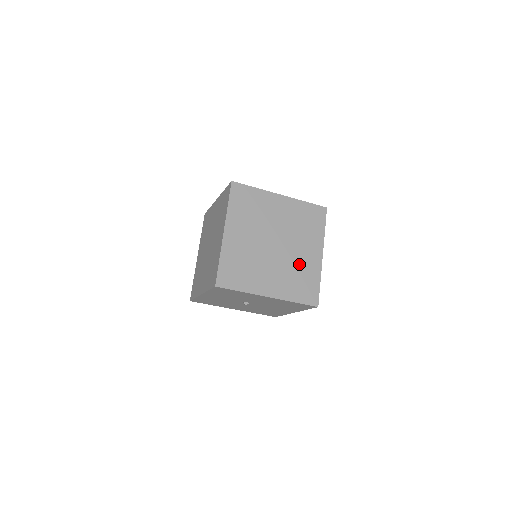
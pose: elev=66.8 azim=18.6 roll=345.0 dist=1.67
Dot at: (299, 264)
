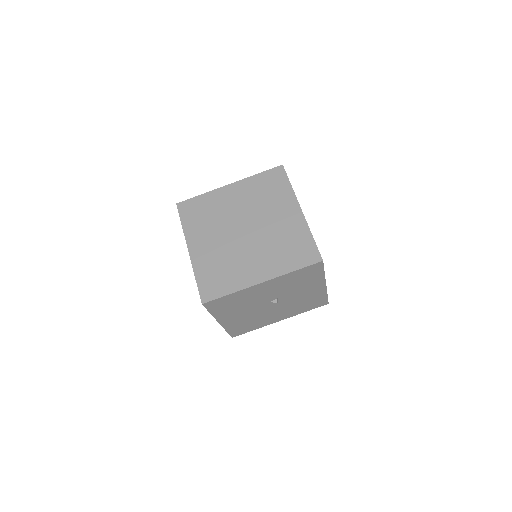
Dot at: occluded
